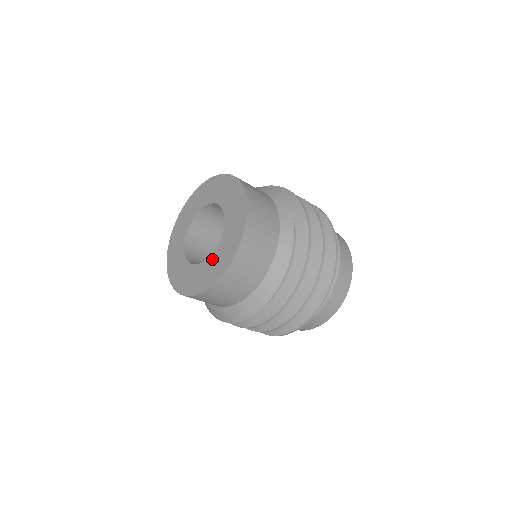
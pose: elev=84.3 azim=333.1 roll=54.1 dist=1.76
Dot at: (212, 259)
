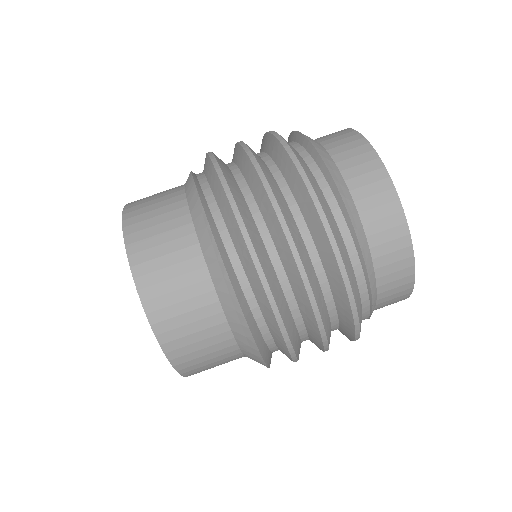
Dot at: occluded
